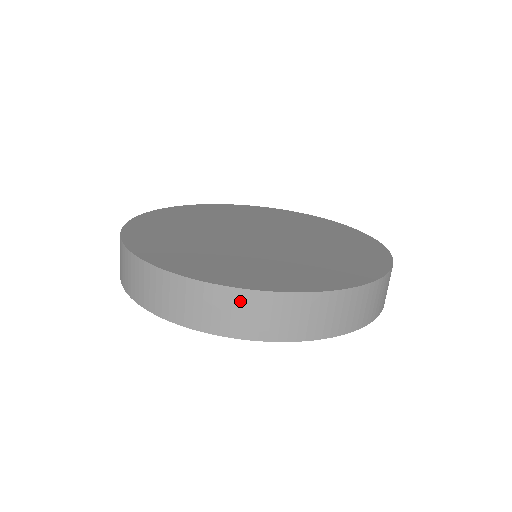
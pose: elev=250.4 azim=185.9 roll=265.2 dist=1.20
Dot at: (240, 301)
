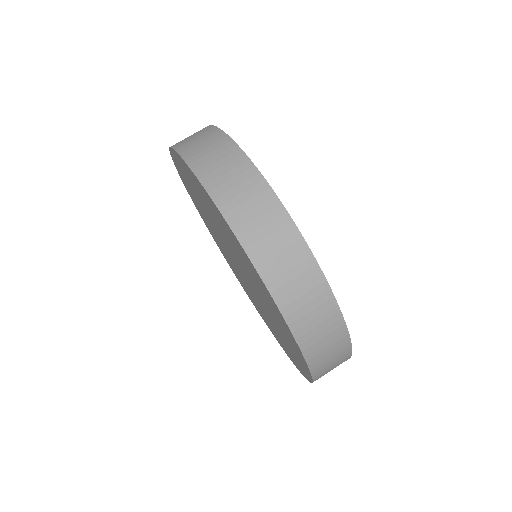
Dot at: (322, 302)
